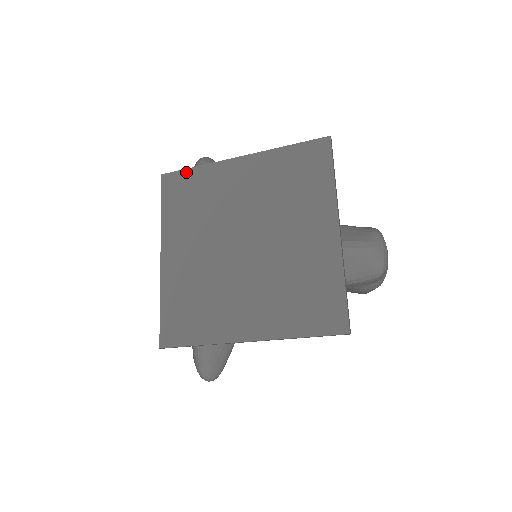
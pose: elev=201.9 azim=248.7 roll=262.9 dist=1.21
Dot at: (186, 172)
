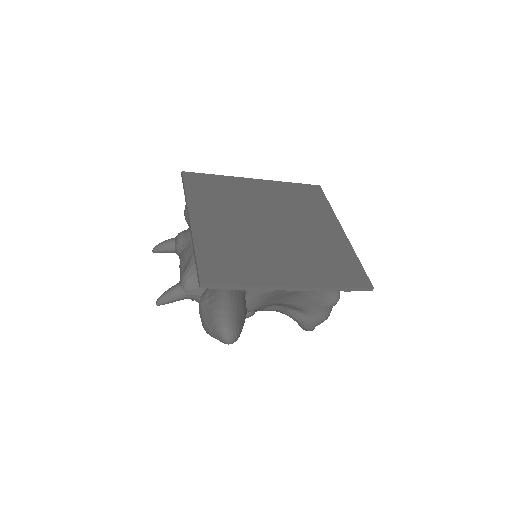
Dot at: (207, 175)
